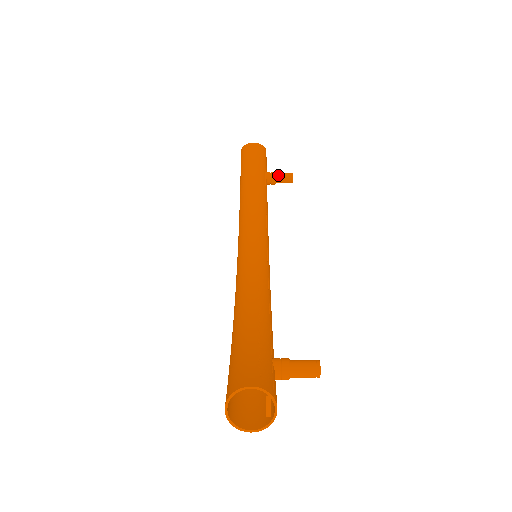
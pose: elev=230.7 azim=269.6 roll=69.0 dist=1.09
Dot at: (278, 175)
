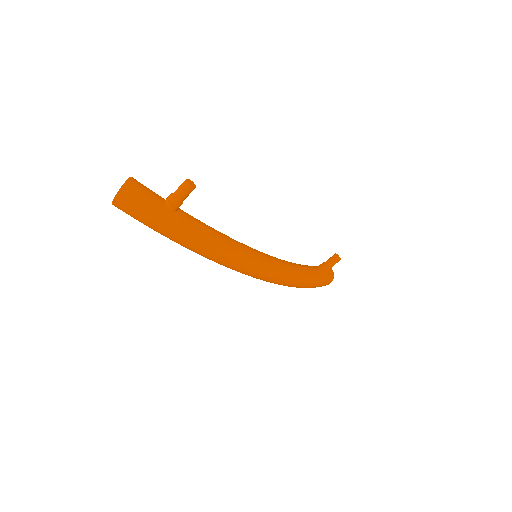
Dot at: (326, 261)
